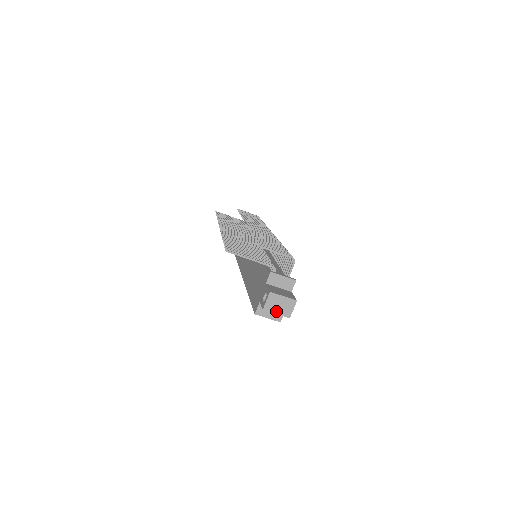
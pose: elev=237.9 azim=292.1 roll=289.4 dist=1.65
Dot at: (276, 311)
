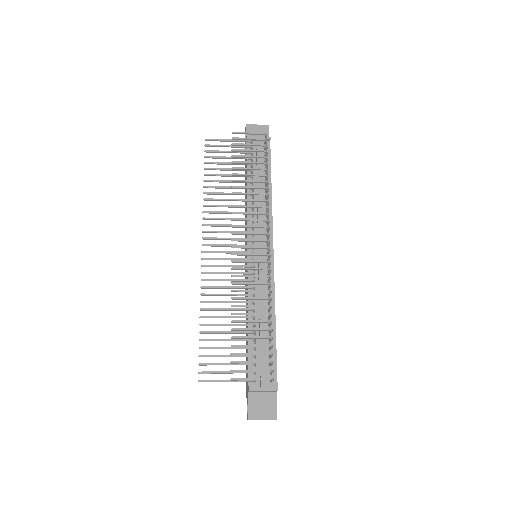
Dot at: occluded
